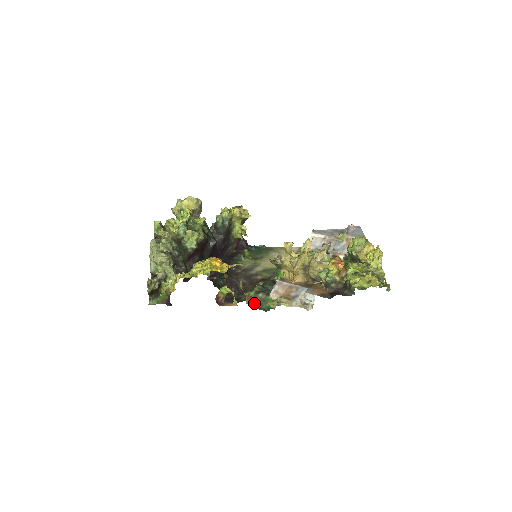
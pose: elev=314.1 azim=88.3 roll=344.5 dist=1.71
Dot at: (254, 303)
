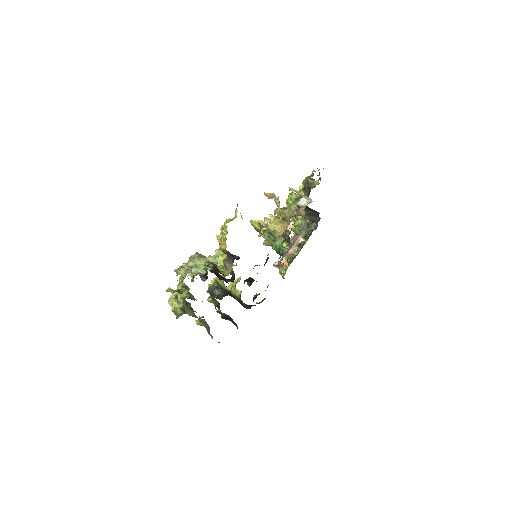
Dot at: occluded
